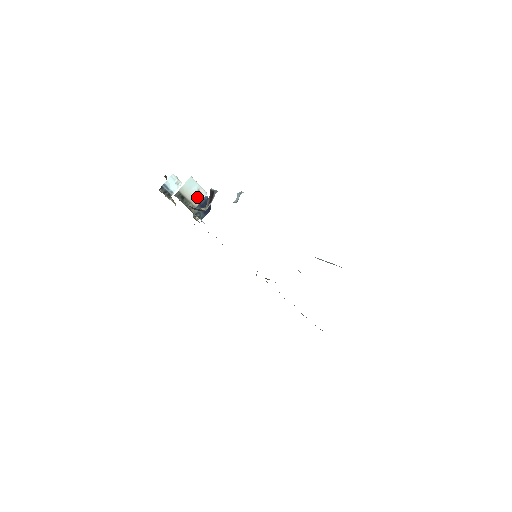
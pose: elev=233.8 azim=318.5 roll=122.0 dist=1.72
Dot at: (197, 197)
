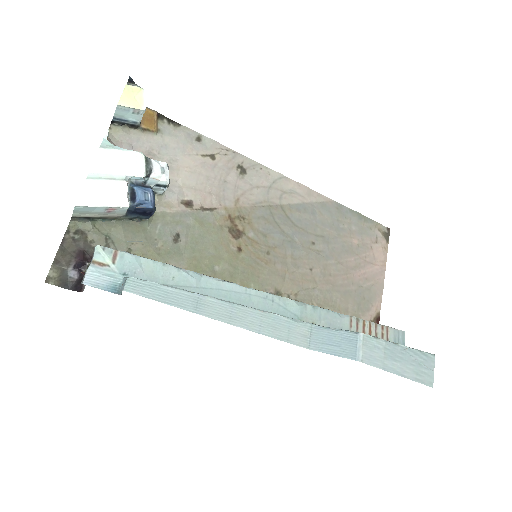
Dot at: (114, 212)
